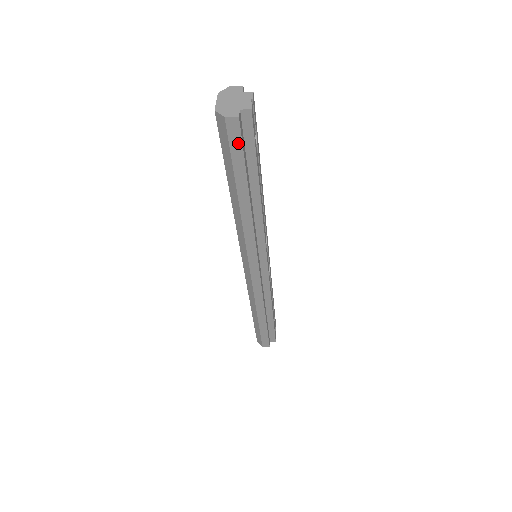
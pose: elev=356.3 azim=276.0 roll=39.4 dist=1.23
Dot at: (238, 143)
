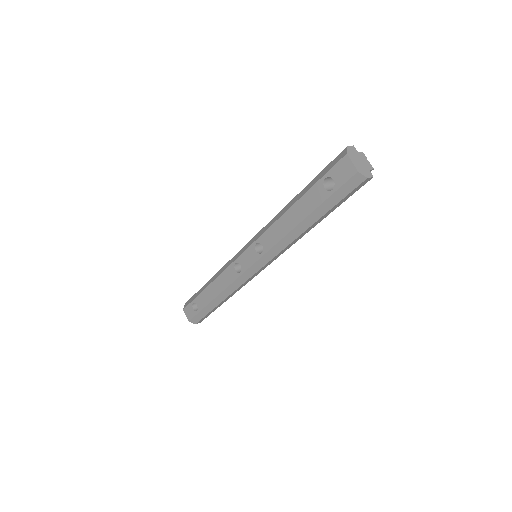
Dot at: (355, 191)
